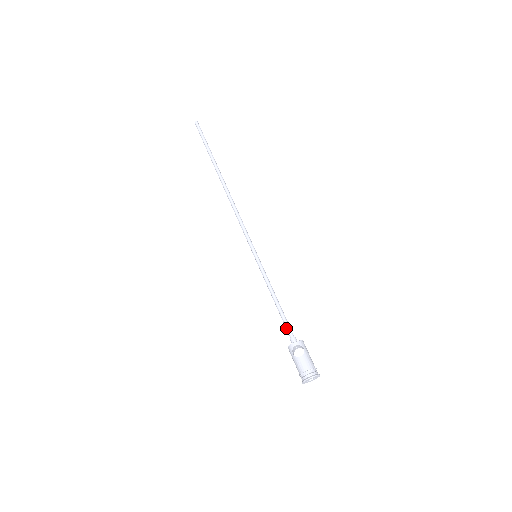
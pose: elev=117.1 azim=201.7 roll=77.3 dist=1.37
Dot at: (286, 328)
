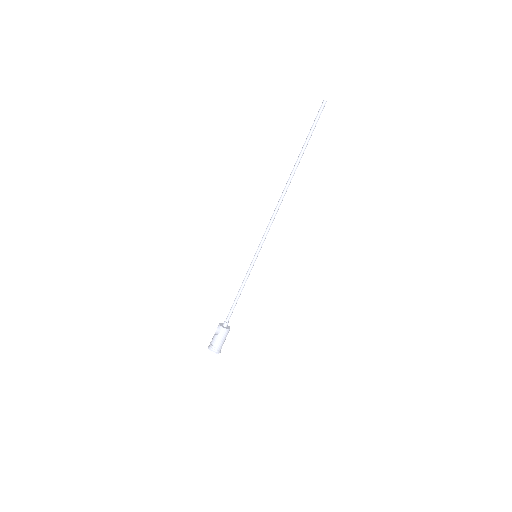
Dot at: (229, 313)
